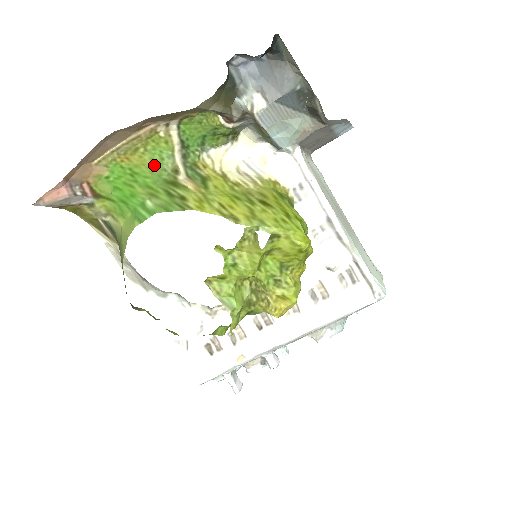
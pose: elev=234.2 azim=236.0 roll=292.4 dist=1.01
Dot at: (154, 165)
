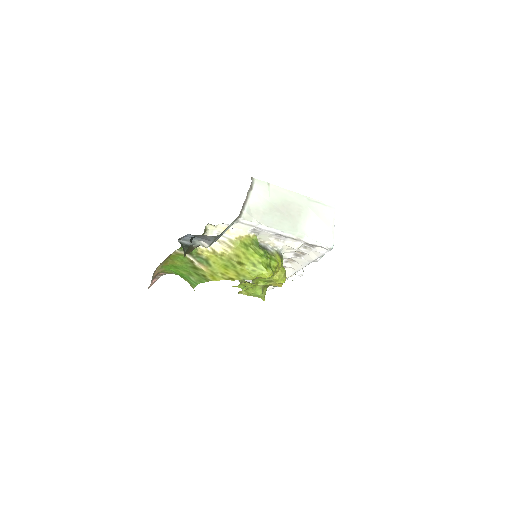
Dot at: (181, 262)
